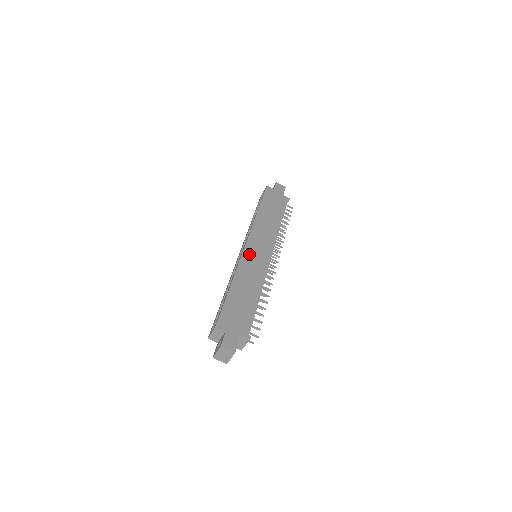
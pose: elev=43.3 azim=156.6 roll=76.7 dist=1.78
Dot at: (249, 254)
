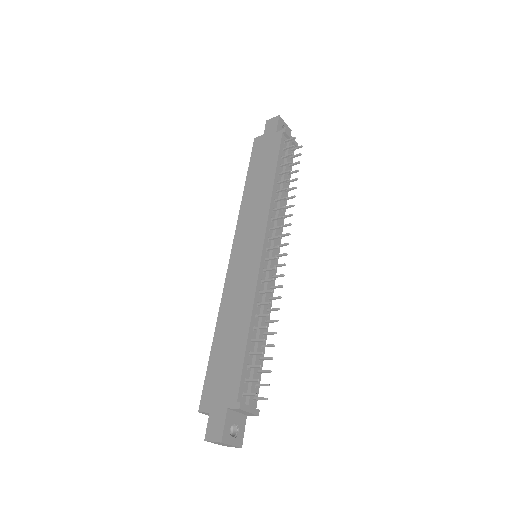
Dot at: (235, 267)
